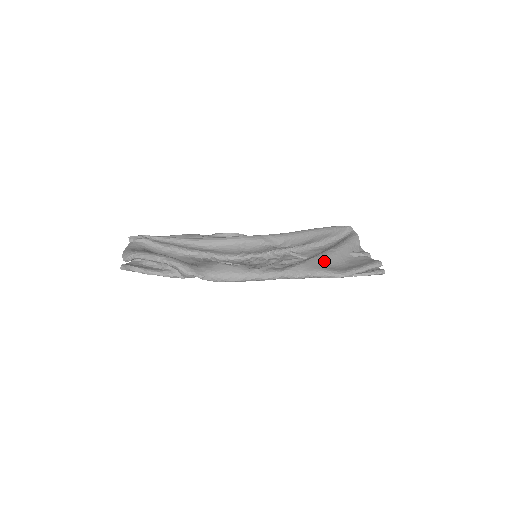
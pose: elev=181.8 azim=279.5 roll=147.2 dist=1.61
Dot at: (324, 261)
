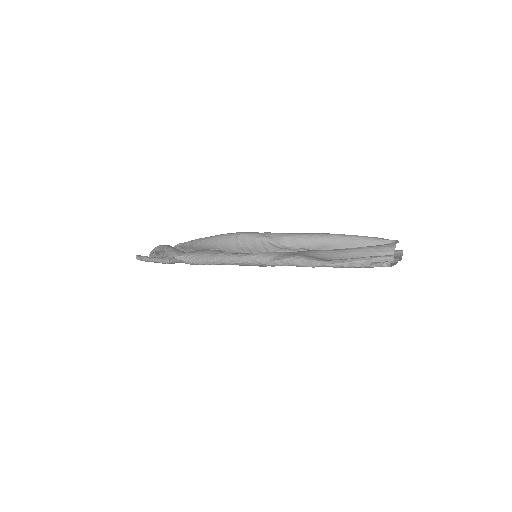
Dot at: (316, 253)
